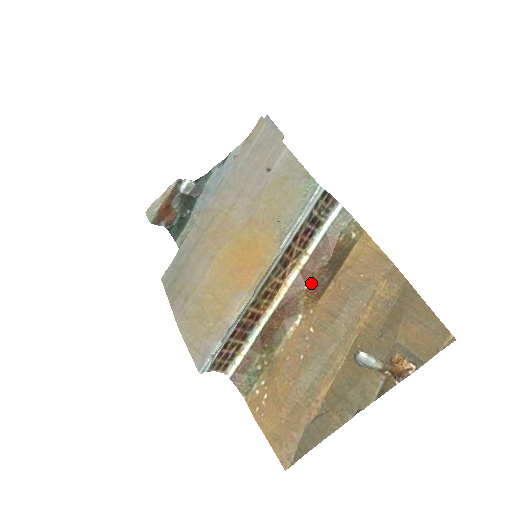
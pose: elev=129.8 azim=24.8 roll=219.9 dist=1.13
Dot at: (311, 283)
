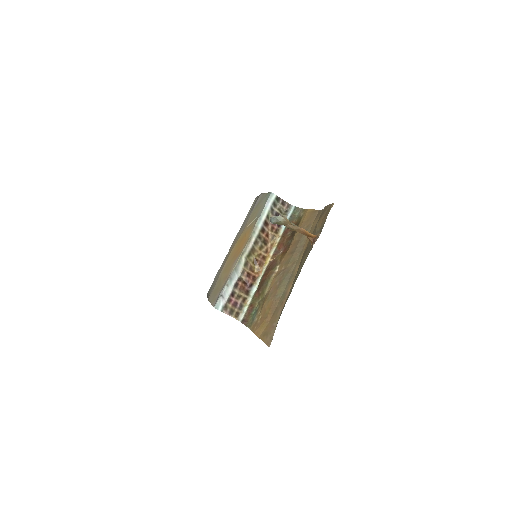
Dot at: (283, 249)
